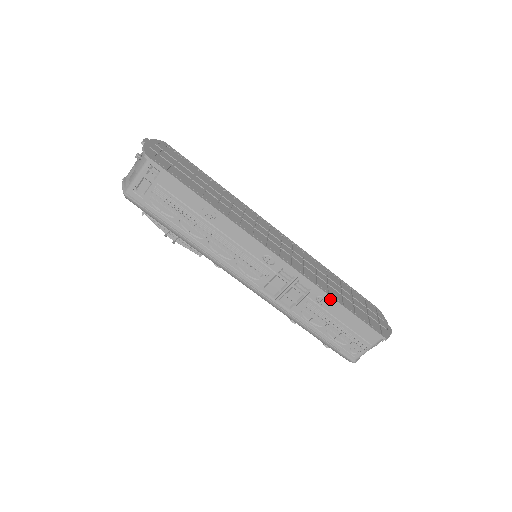
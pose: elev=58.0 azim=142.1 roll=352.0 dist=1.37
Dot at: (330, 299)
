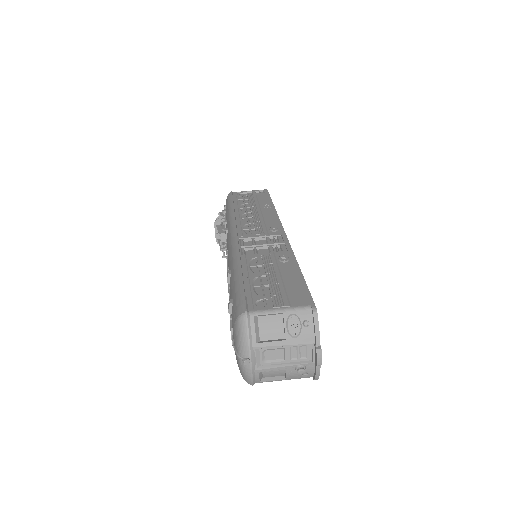
Dot at: (293, 261)
